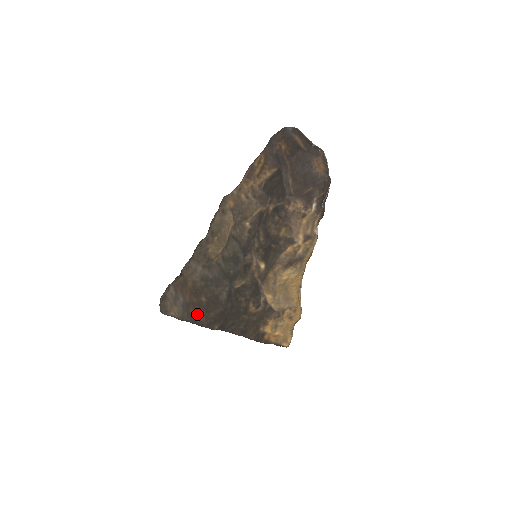
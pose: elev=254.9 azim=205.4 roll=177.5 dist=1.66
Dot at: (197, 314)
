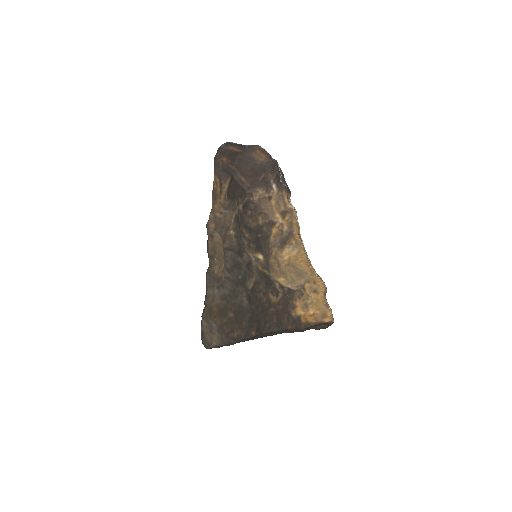
Dot at: (232, 331)
